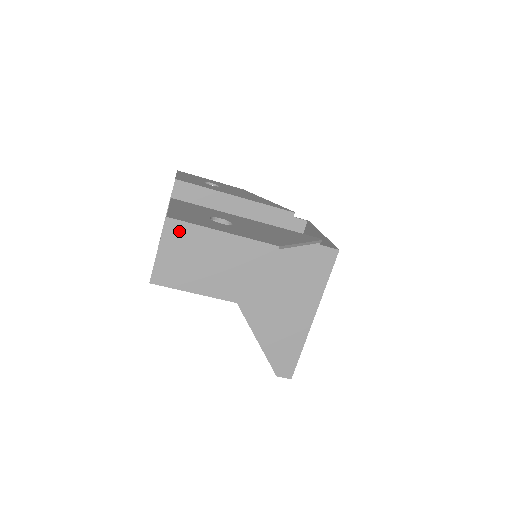
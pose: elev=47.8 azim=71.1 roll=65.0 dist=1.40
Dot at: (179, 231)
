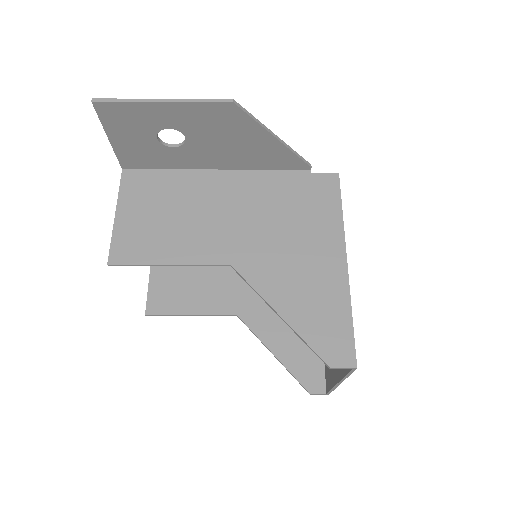
Dot at: (137, 196)
